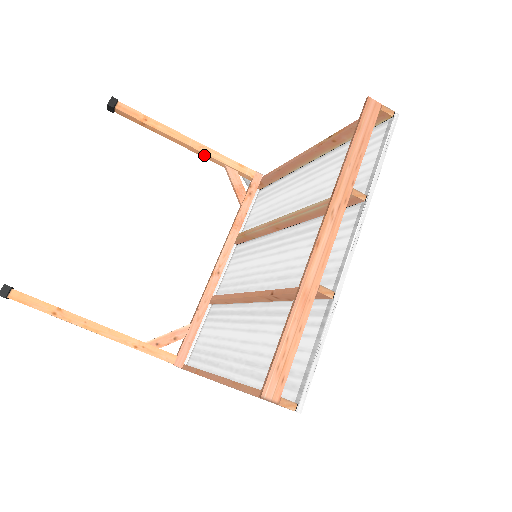
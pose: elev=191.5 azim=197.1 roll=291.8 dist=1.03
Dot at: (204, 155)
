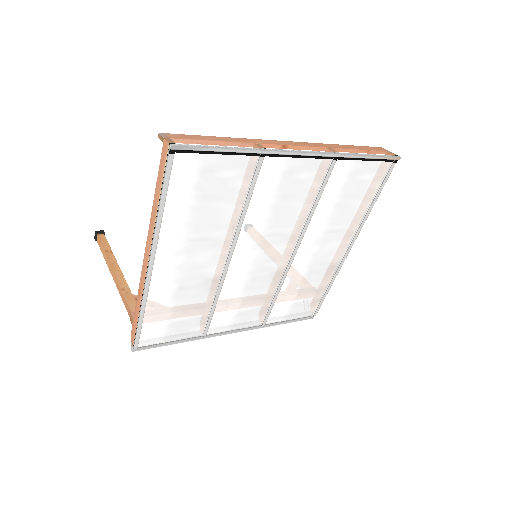
Dot at: occluded
